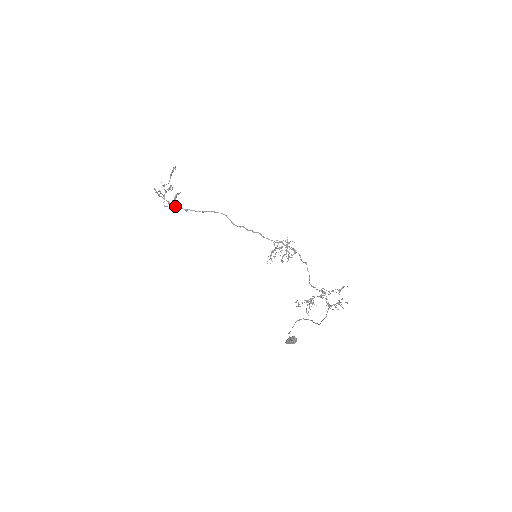
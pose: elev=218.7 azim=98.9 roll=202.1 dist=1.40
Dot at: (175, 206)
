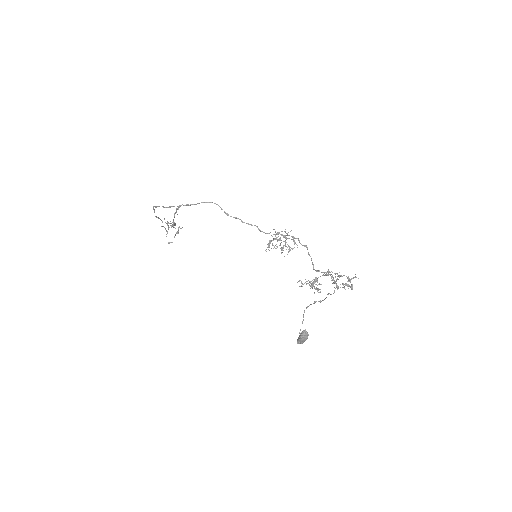
Dot at: (169, 207)
